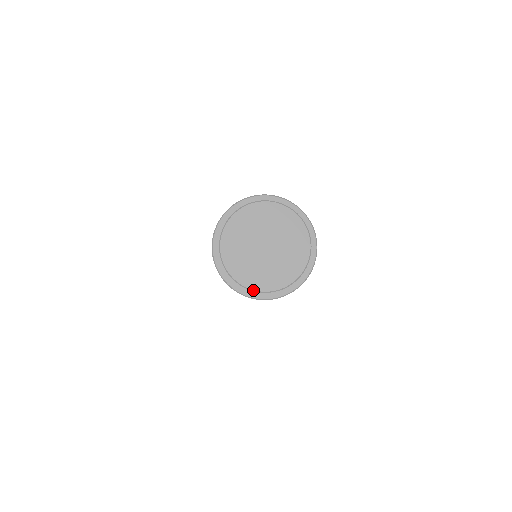
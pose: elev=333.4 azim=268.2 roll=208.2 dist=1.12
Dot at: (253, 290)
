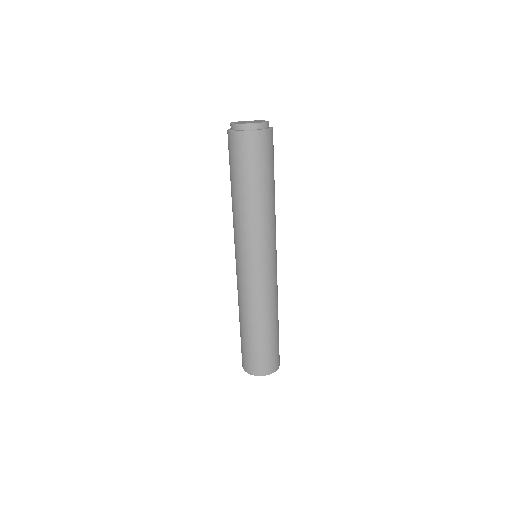
Dot at: (243, 124)
